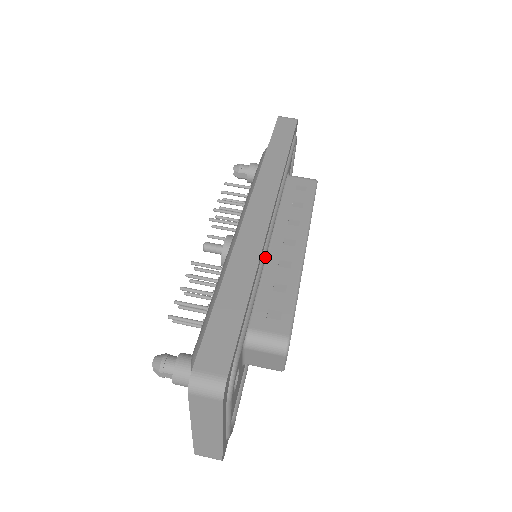
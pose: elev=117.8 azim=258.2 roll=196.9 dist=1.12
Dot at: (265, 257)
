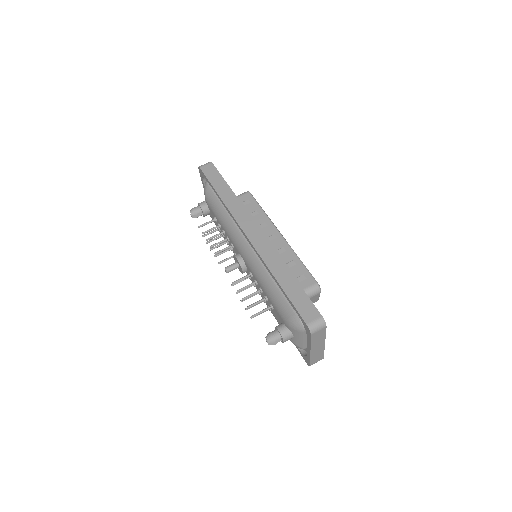
Dot at: occluded
